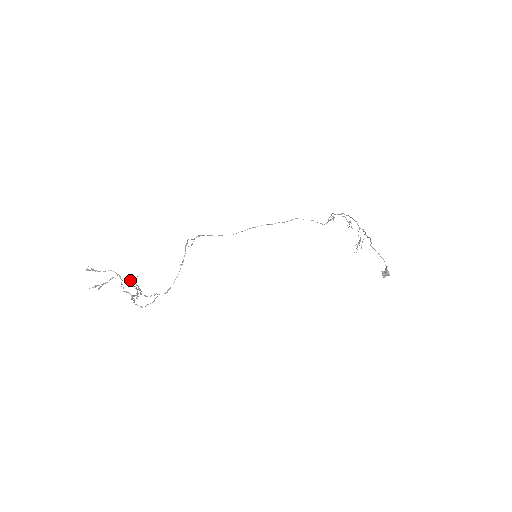
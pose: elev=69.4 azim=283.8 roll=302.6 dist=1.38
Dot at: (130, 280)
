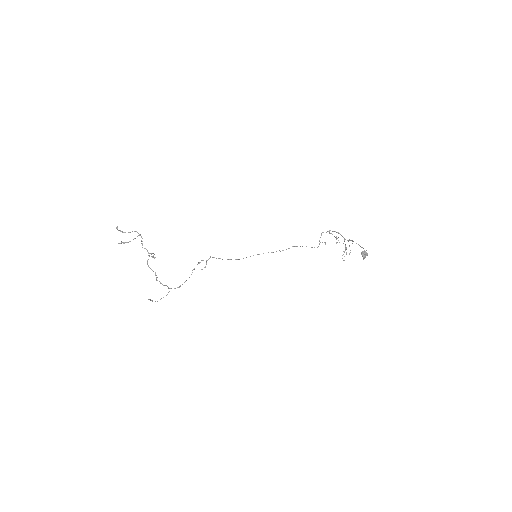
Dot at: occluded
